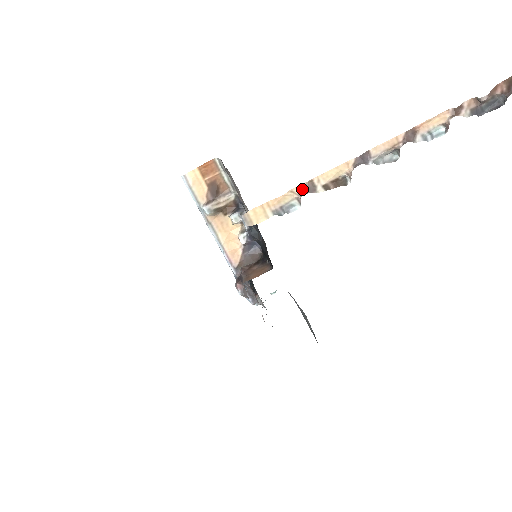
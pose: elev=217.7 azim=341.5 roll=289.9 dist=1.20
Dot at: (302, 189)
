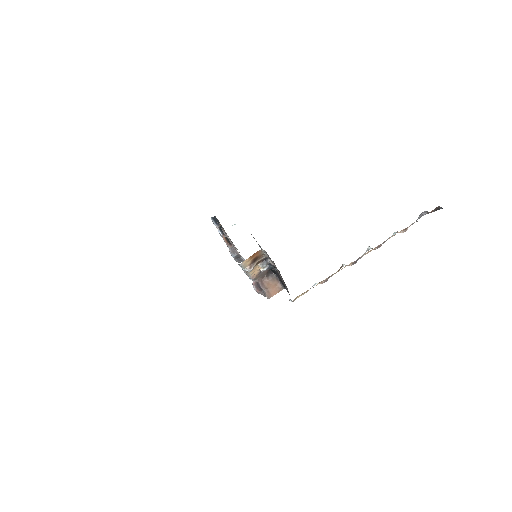
Dot at: (324, 280)
